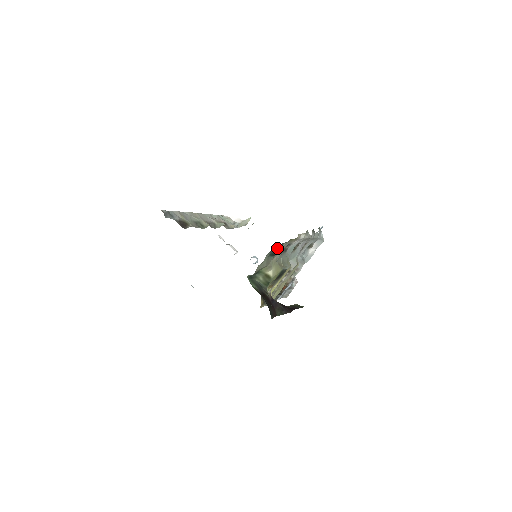
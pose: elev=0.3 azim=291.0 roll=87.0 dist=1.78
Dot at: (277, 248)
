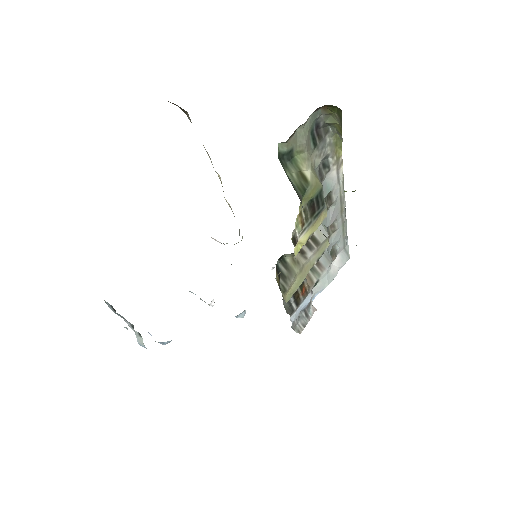
Dot at: (319, 135)
